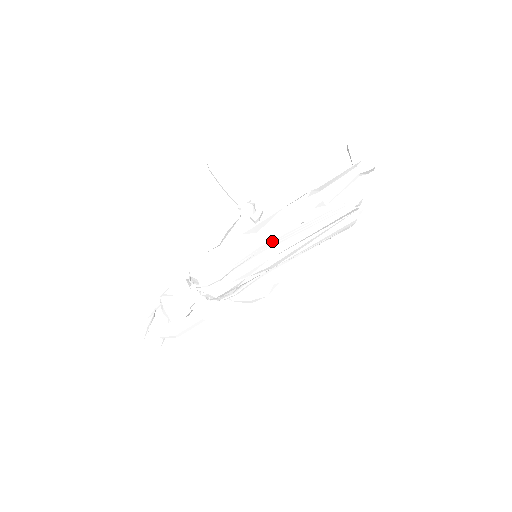
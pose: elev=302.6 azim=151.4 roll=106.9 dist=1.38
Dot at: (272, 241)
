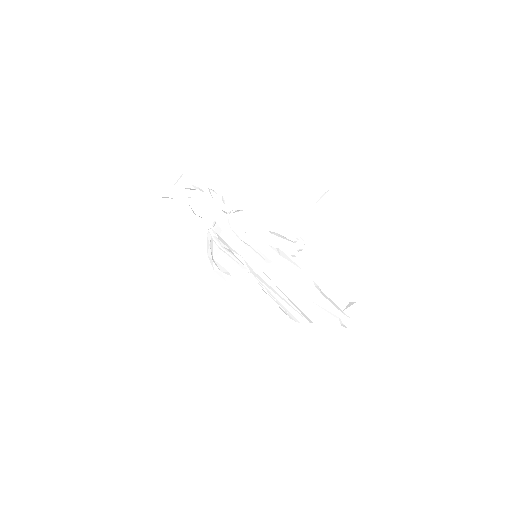
Dot at: (280, 271)
